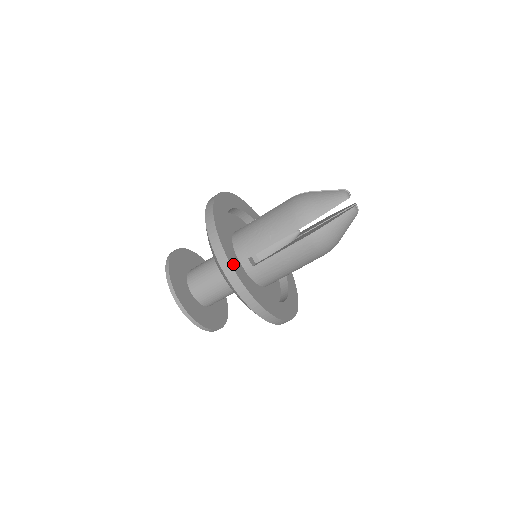
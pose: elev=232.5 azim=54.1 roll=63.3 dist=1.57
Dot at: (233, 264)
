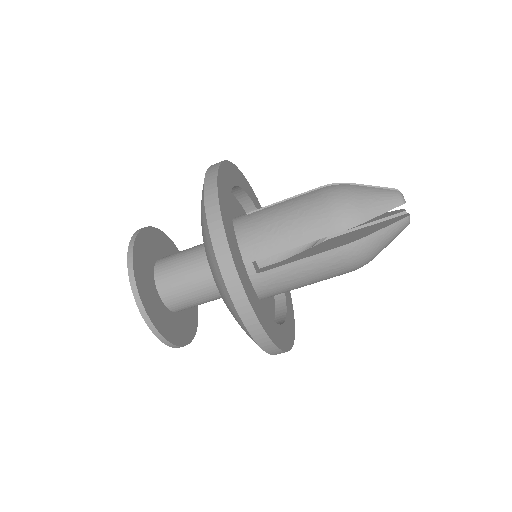
Dot at: (239, 272)
